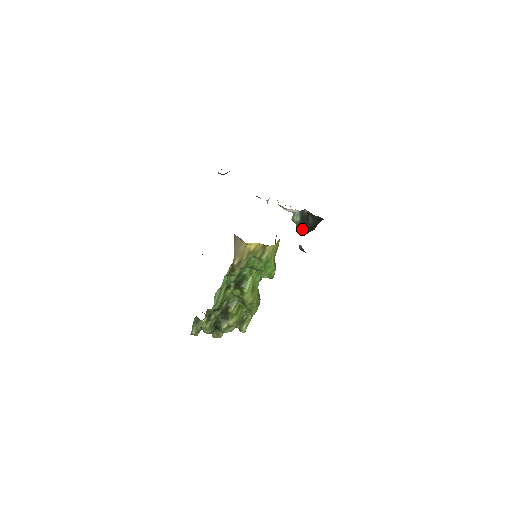
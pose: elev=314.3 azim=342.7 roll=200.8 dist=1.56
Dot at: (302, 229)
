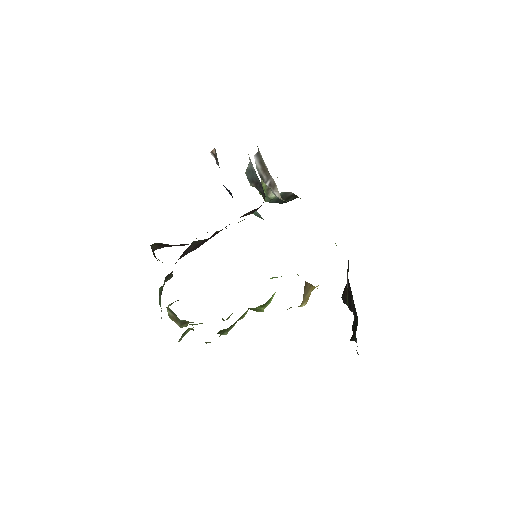
Dot at: occluded
